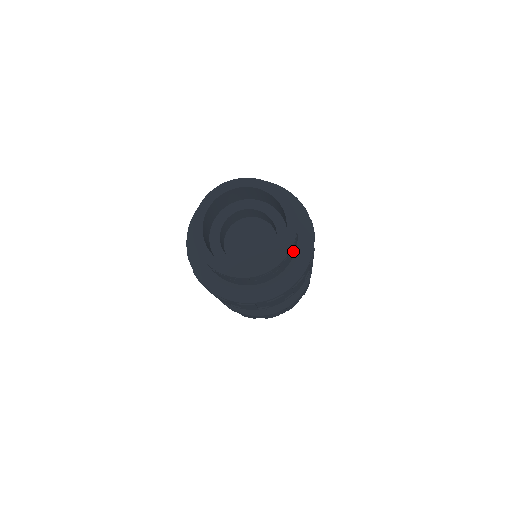
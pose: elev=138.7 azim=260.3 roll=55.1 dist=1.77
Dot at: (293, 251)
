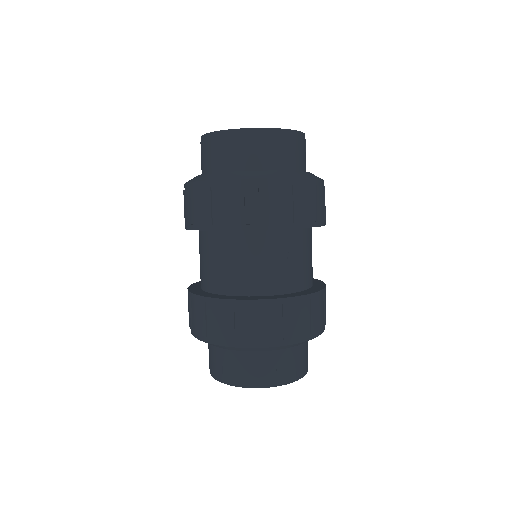
Dot at: occluded
